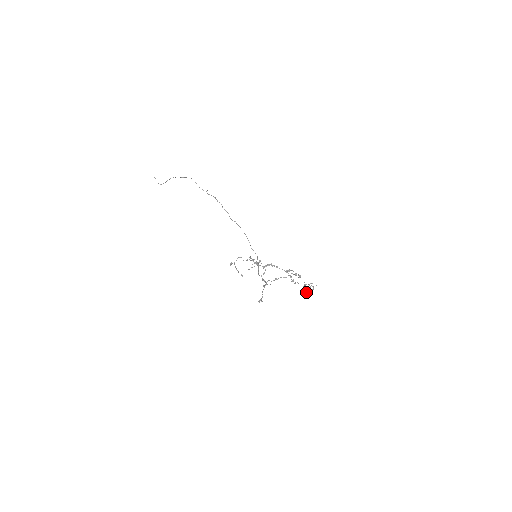
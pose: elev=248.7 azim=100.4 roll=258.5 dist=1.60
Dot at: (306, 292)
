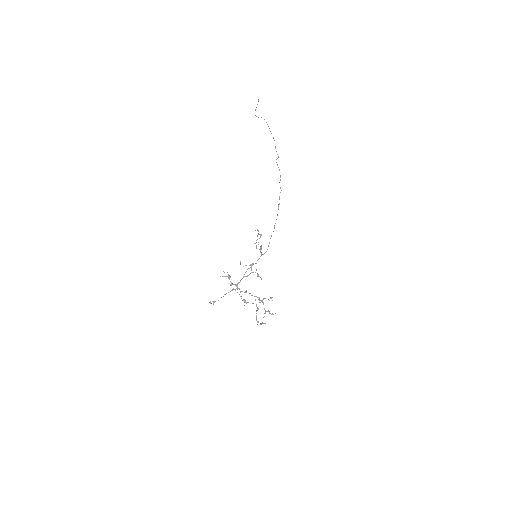
Dot at: (264, 316)
